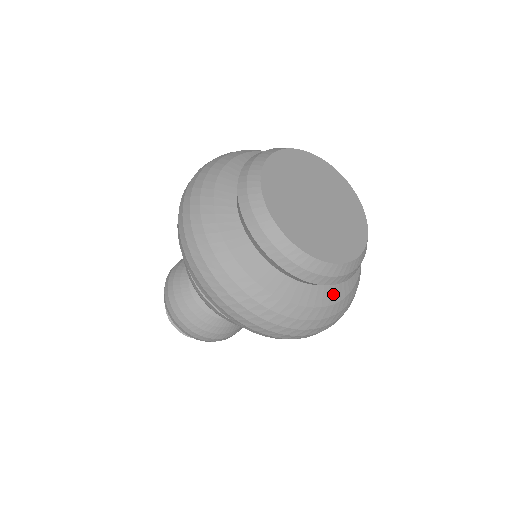
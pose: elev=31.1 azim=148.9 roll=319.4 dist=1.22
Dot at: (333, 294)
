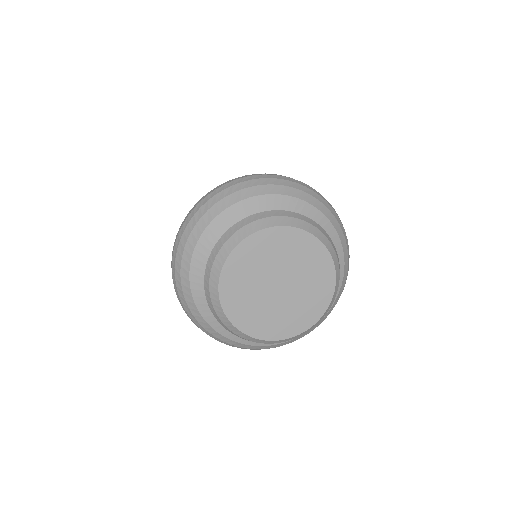
Dot at: occluded
